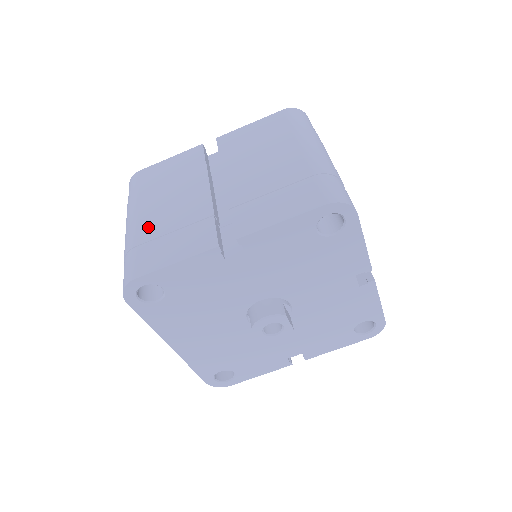
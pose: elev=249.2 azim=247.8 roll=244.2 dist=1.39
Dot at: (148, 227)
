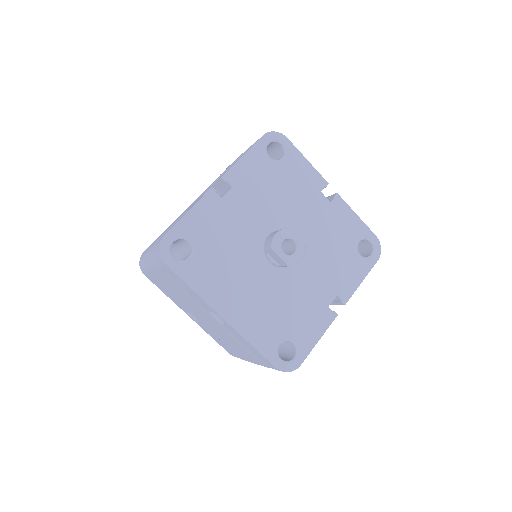
Dot at: (162, 234)
